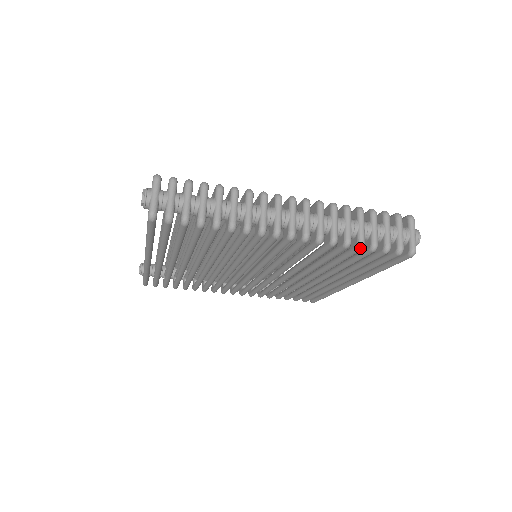
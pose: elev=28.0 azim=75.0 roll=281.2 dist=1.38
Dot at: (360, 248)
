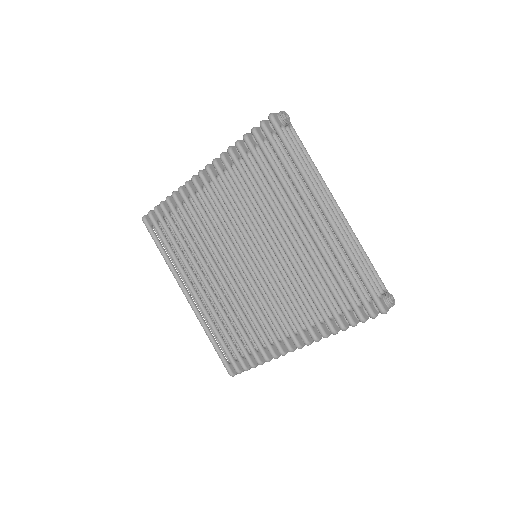
Dot at: (236, 144)
